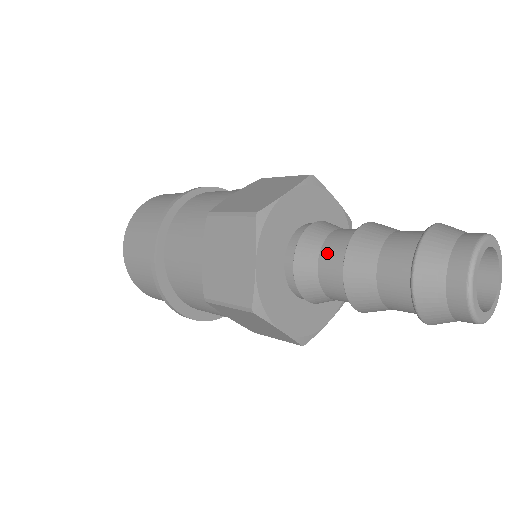
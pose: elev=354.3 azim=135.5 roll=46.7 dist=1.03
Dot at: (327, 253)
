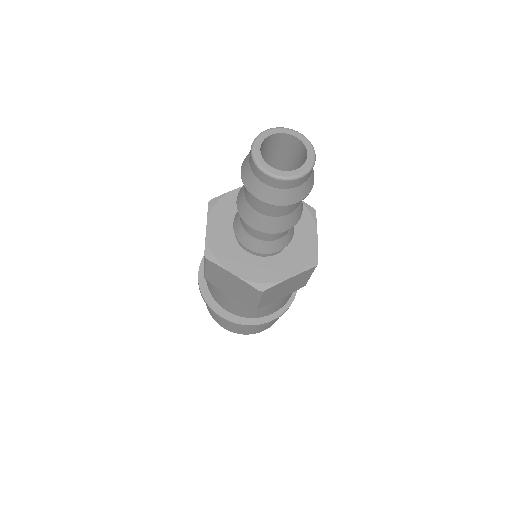
Dot at: occluded
